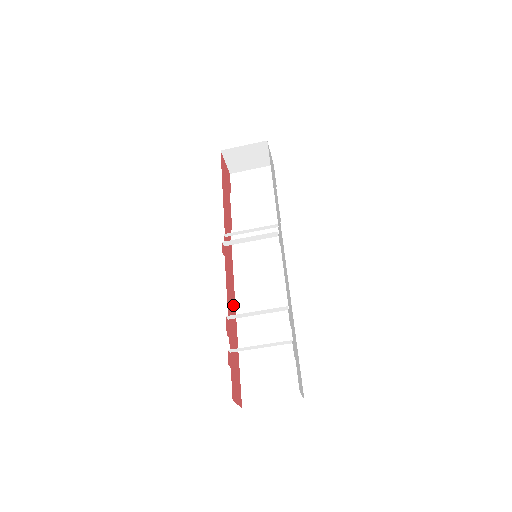
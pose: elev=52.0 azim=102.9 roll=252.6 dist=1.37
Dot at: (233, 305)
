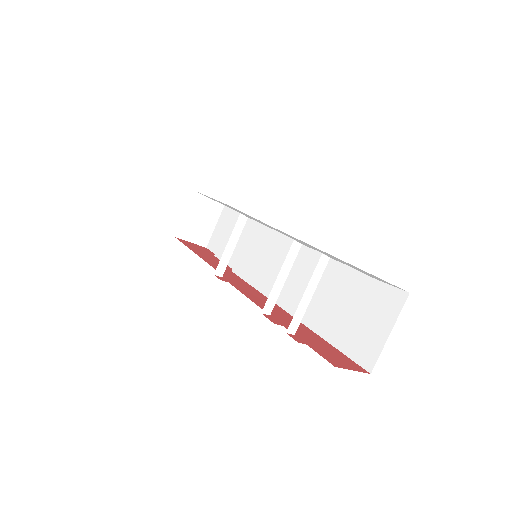
Dot at: (277, 309)
